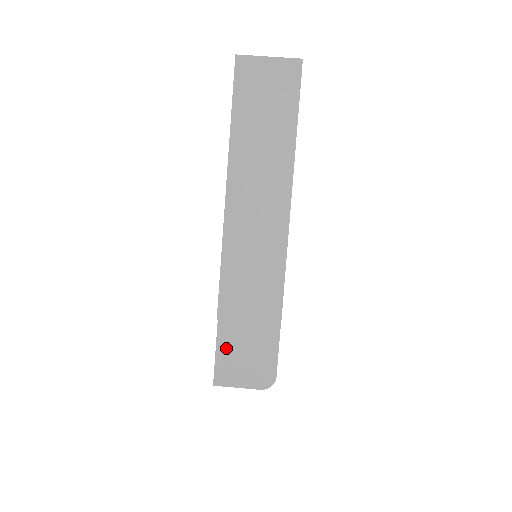
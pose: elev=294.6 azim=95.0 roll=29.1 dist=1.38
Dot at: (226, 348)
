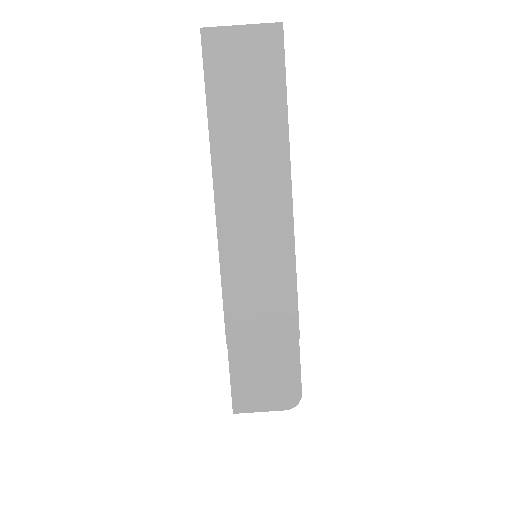
Dot at: (241, 371)
